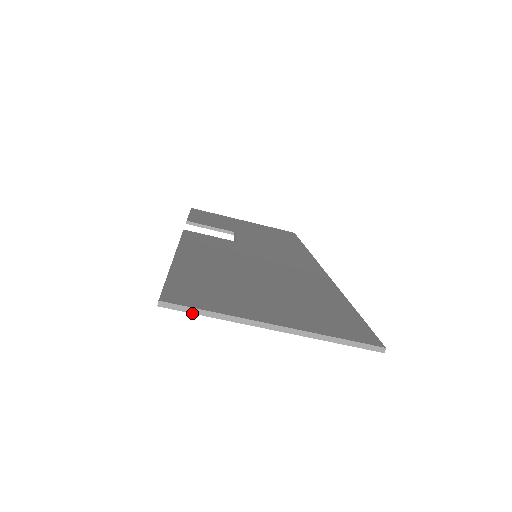
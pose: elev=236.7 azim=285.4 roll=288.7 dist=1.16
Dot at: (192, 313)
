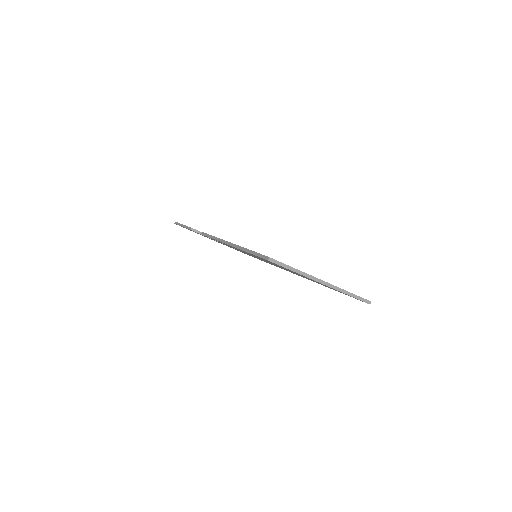
Dot at: (284, 267)
